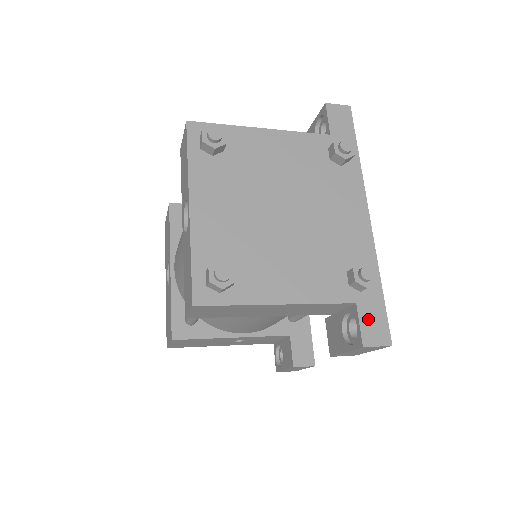
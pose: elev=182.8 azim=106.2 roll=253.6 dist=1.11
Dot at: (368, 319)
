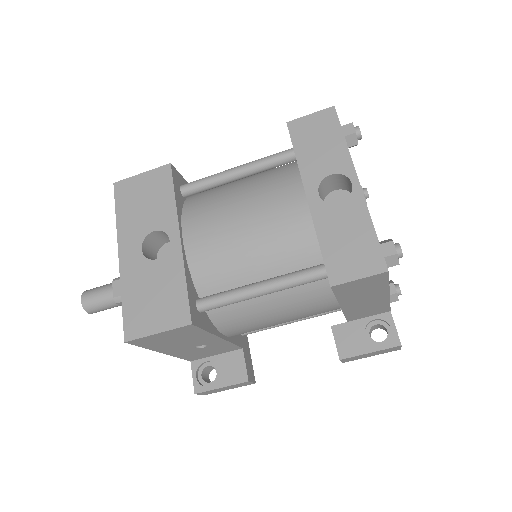
Dot at: occluded
